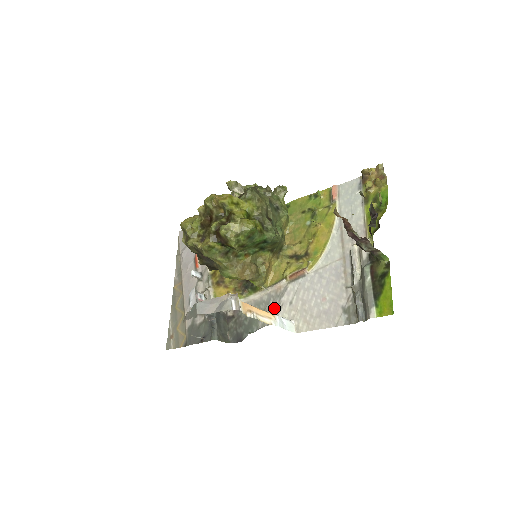
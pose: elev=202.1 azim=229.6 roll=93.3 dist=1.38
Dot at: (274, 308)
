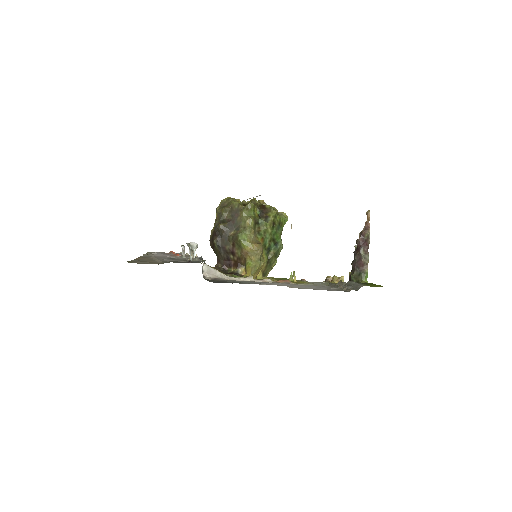
Dot at: (262, 283)
